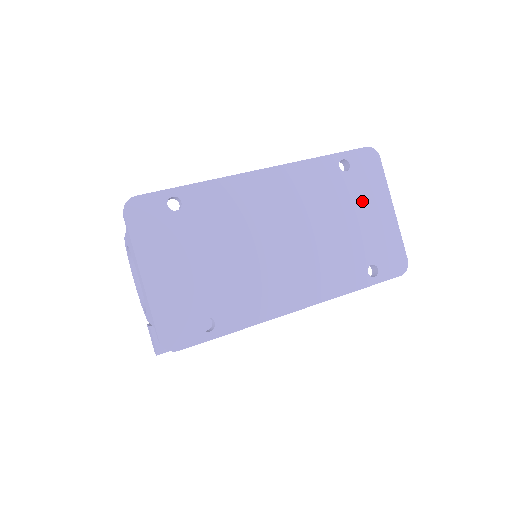
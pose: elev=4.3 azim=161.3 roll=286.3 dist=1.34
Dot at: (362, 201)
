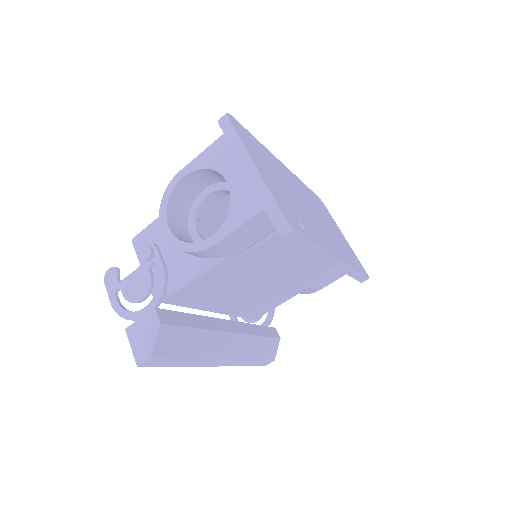
Dot at: (331, 222)
